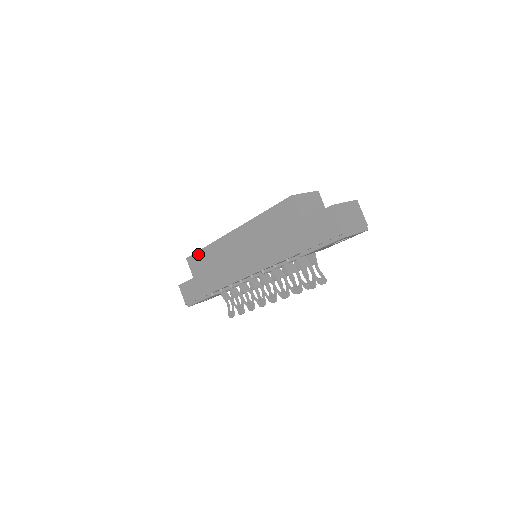
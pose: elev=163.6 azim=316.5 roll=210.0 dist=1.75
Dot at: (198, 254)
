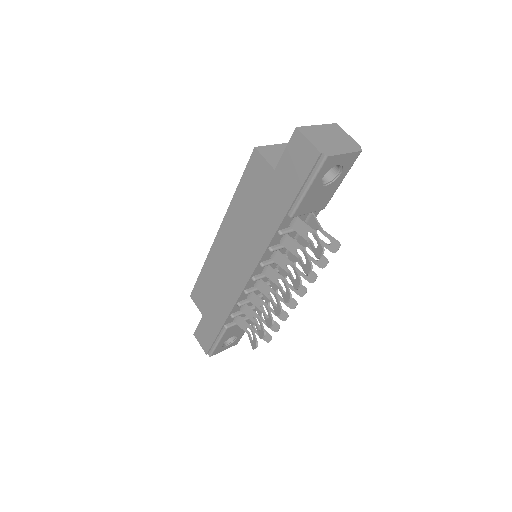
Dot at: (198, 283)
